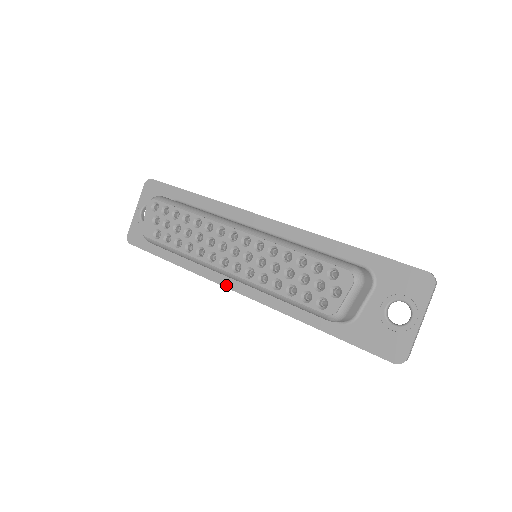
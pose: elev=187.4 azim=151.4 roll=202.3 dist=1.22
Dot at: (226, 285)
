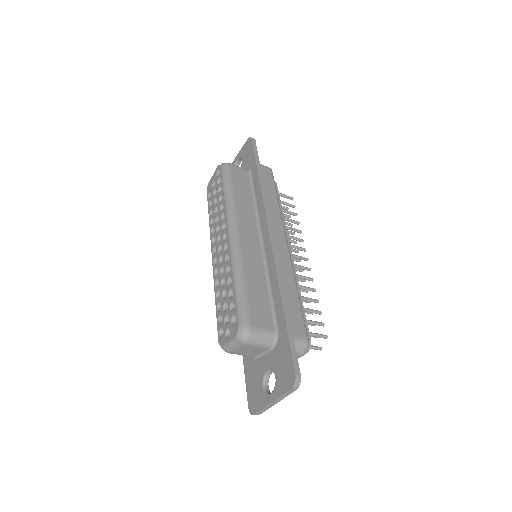
Dot at: occluded
